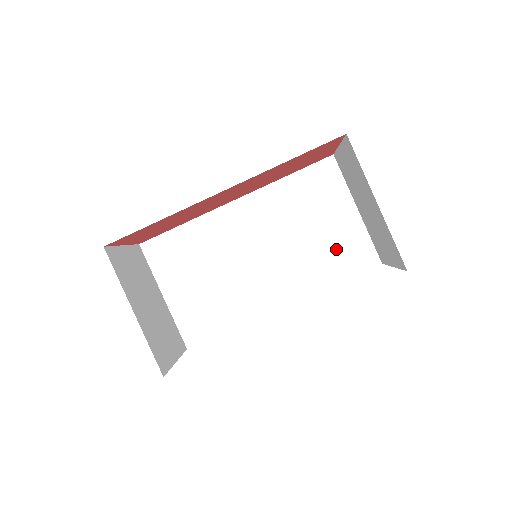
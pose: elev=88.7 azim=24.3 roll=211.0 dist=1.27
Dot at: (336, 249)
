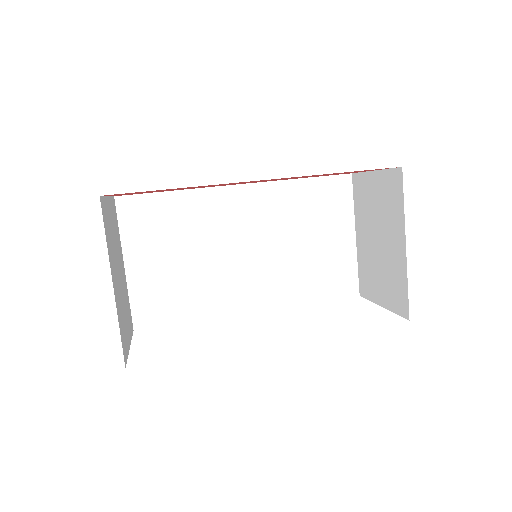
Dot at: (323, 269)
